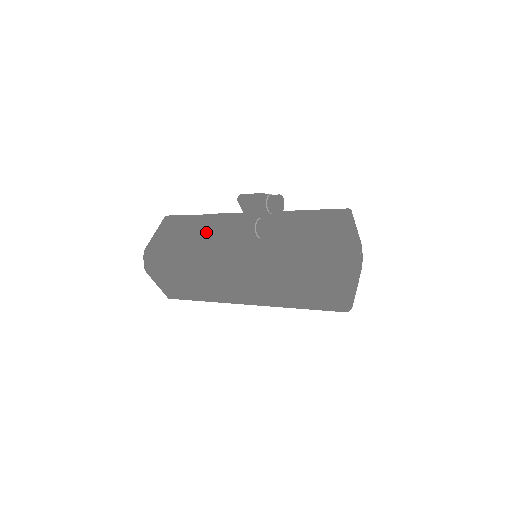
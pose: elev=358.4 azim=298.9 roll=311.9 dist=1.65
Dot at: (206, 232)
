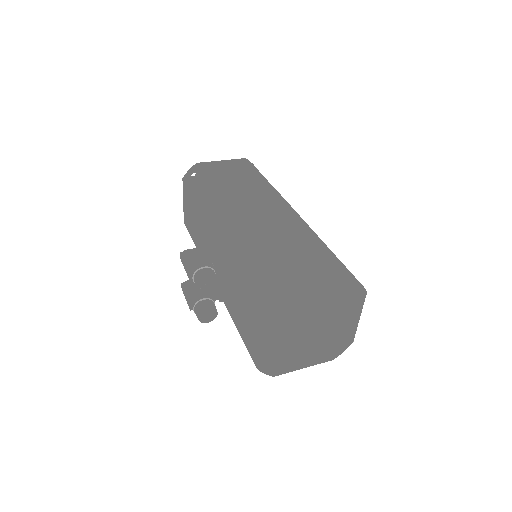
Dot at: (201, 236)
